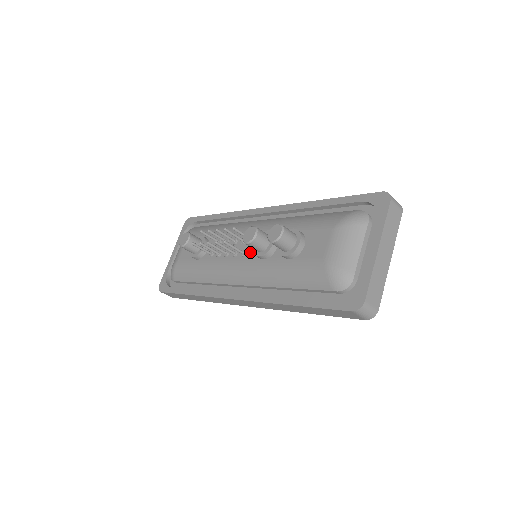
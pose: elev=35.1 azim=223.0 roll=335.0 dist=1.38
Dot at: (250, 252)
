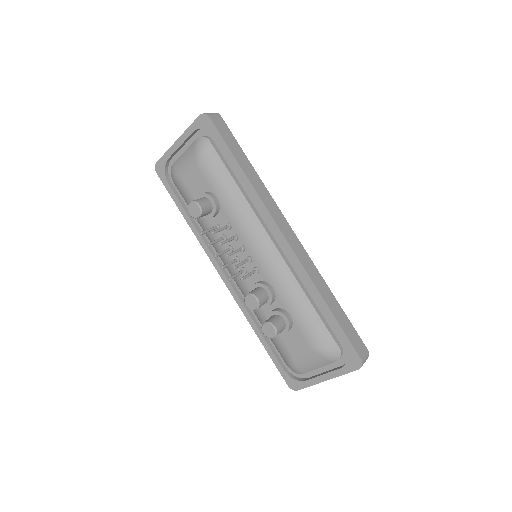
Dot at: (249, 277)
